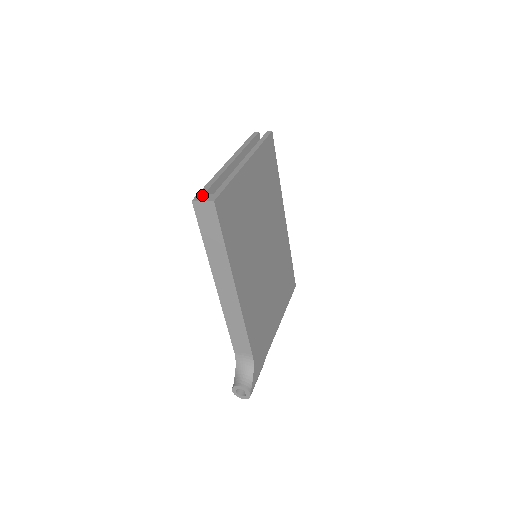
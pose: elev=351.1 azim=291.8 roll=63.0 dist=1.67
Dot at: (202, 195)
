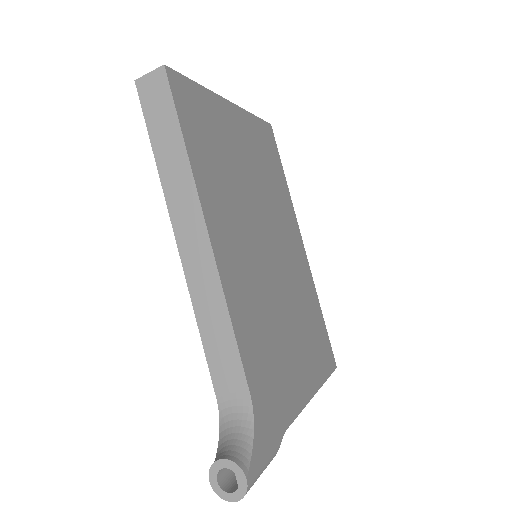
Dot at: occluded
